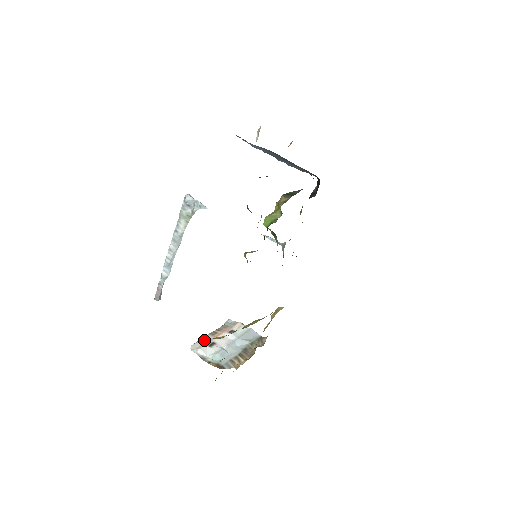
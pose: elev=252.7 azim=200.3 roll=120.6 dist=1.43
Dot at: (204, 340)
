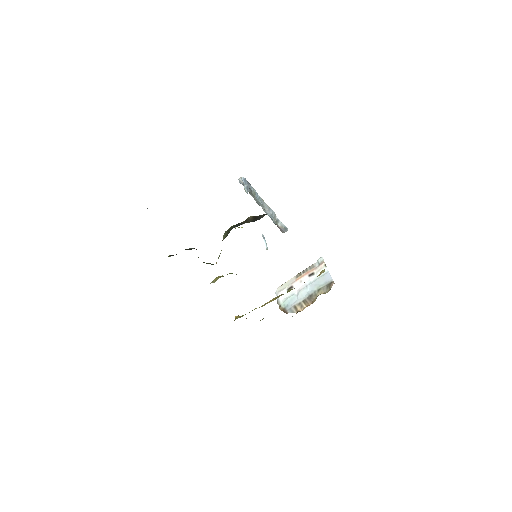
Dot at: (288, 283)
